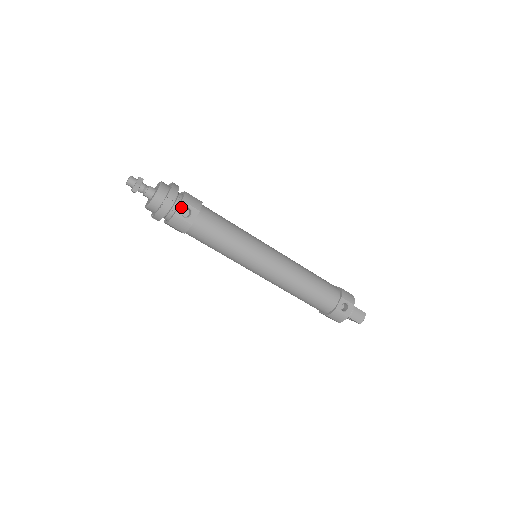
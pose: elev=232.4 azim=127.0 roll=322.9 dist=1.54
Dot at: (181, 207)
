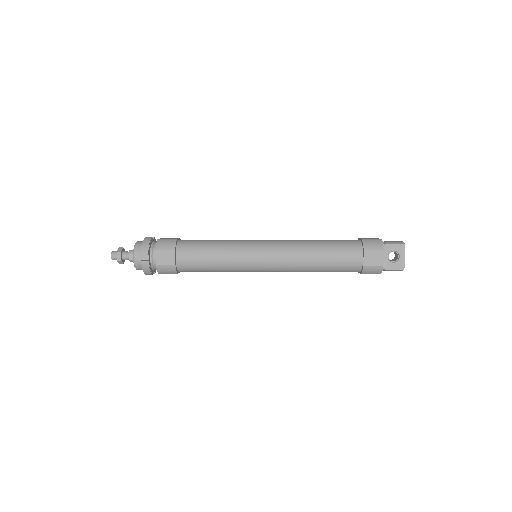
Dot at: occluded
